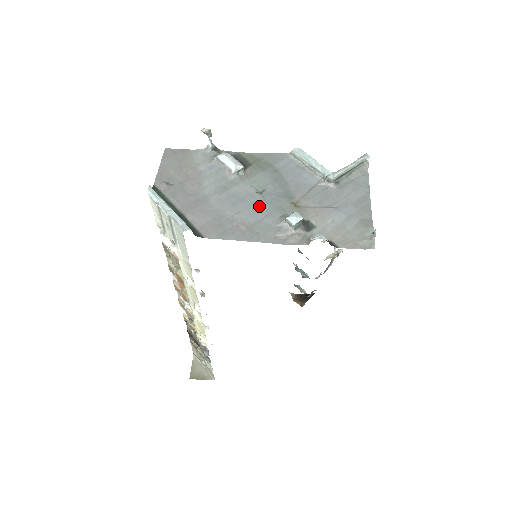
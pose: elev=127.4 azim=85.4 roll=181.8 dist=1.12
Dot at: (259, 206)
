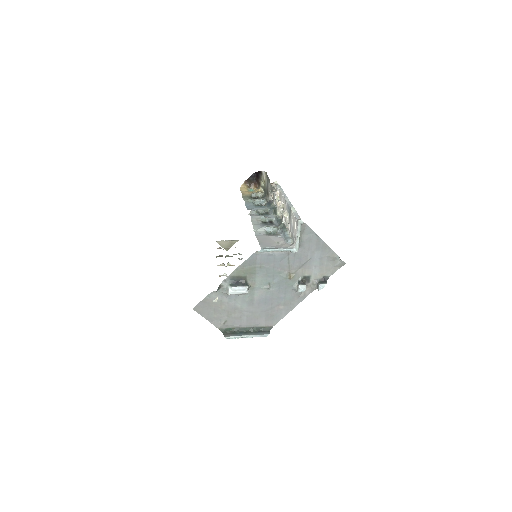
Dot at: (277, 293)
